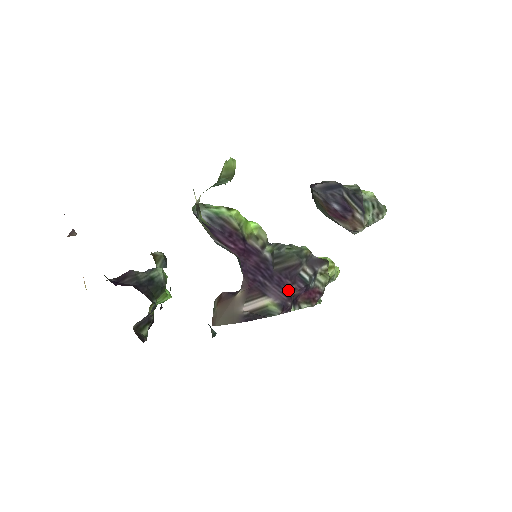
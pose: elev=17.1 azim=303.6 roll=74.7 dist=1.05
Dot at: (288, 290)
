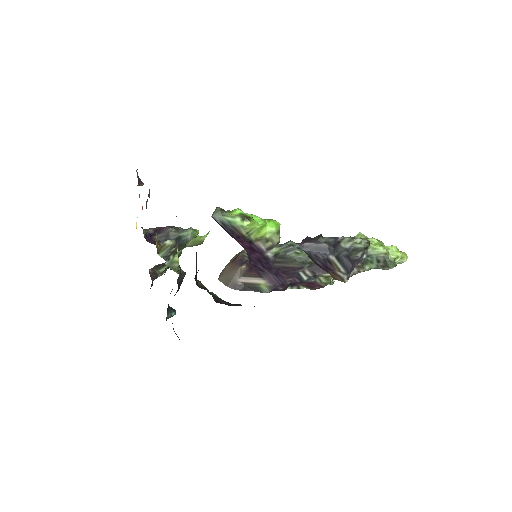
Dot at: (283, 280)
